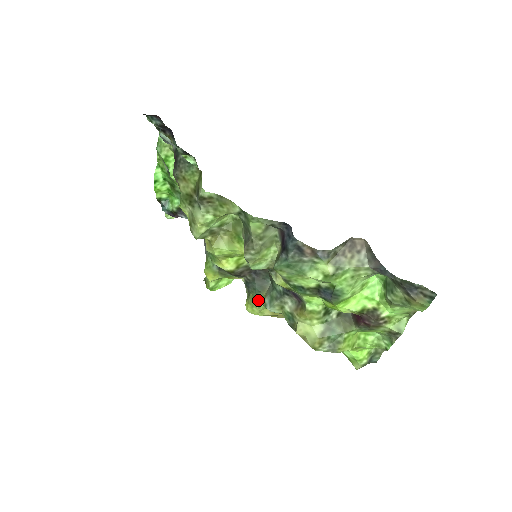
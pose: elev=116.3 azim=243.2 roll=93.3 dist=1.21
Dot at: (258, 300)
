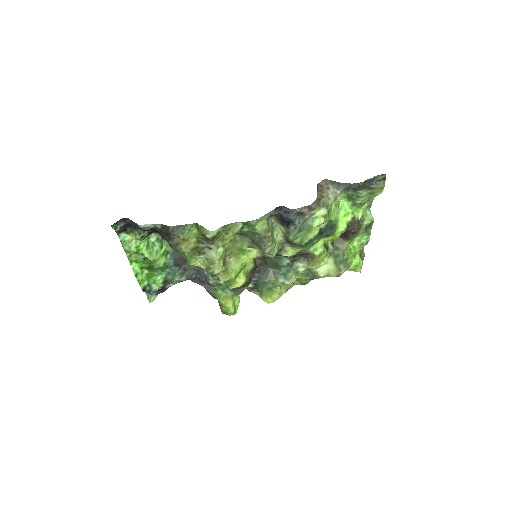
Dot at: (273, 287)
